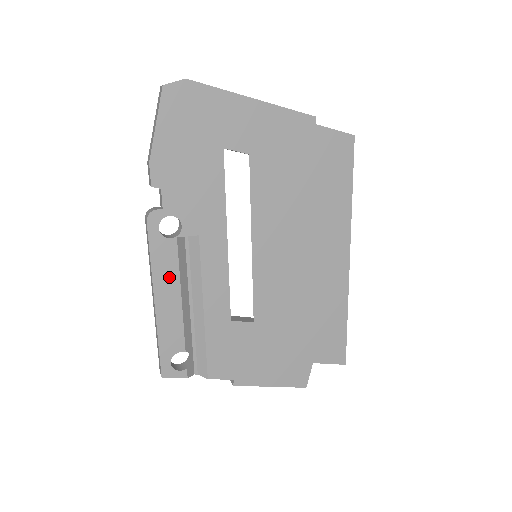
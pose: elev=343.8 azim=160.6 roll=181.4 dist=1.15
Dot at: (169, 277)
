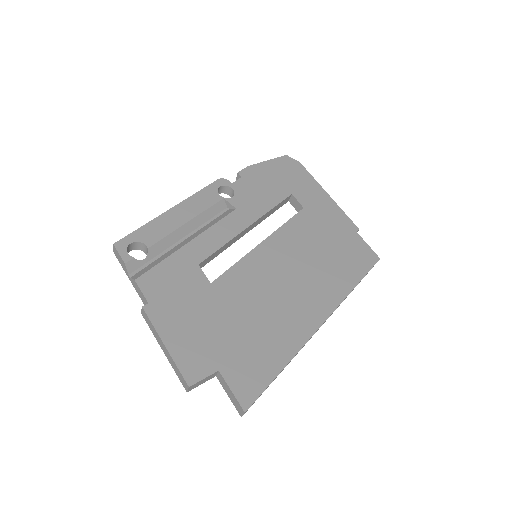
Dot at: (196, 207)
